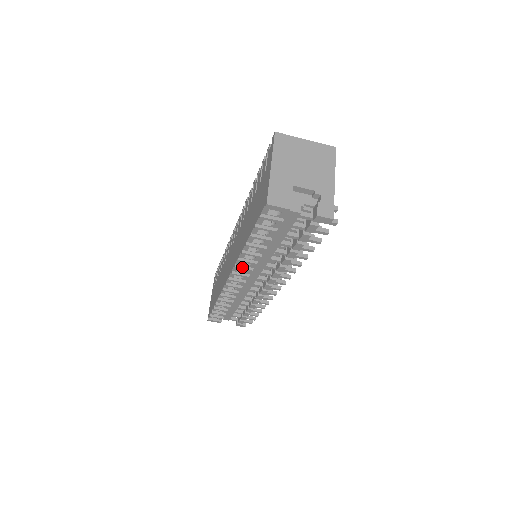
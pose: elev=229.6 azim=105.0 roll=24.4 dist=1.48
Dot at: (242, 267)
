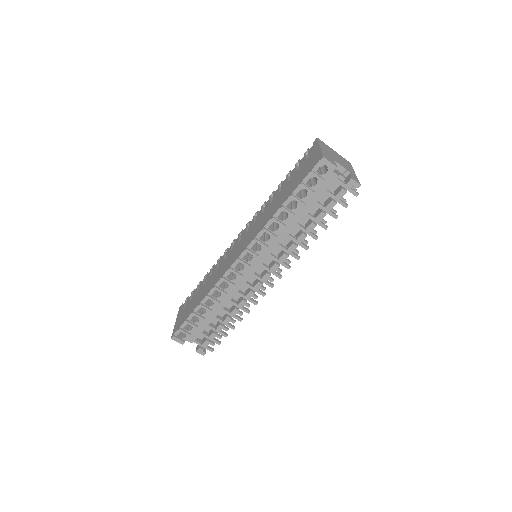
Dot at: (260, 241)
